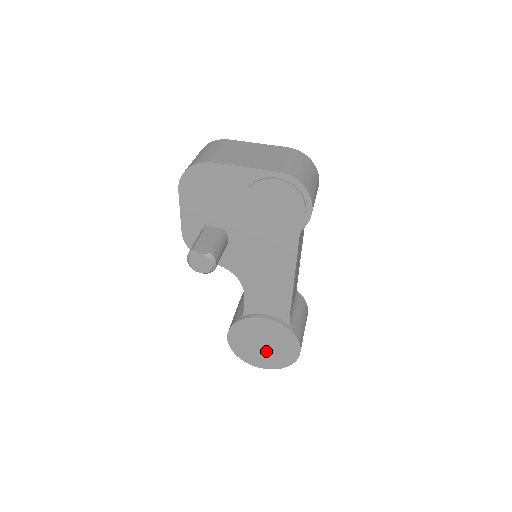
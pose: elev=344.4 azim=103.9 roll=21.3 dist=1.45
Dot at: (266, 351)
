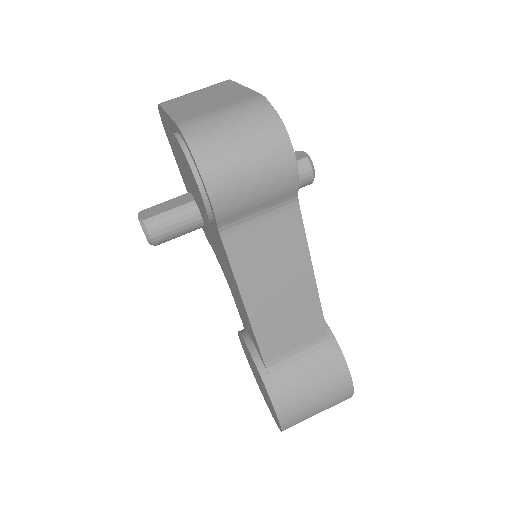
Dot at: (263, 391)
